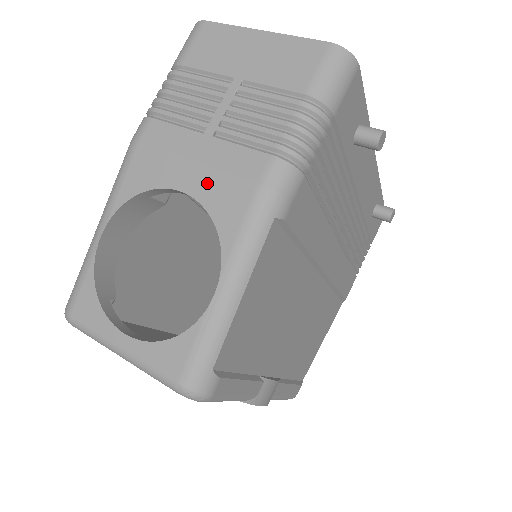
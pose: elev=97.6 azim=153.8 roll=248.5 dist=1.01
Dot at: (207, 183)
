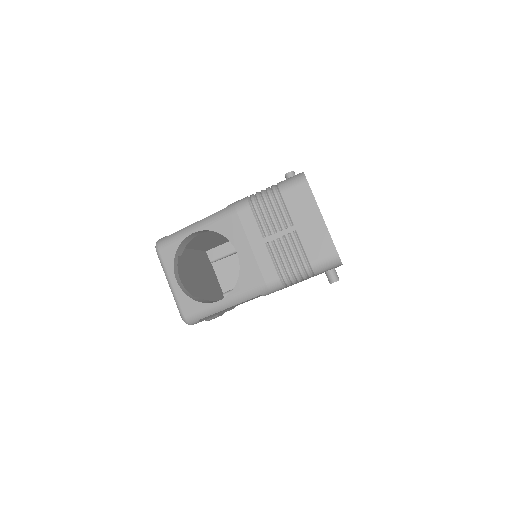
Dot at: (248, 260)
